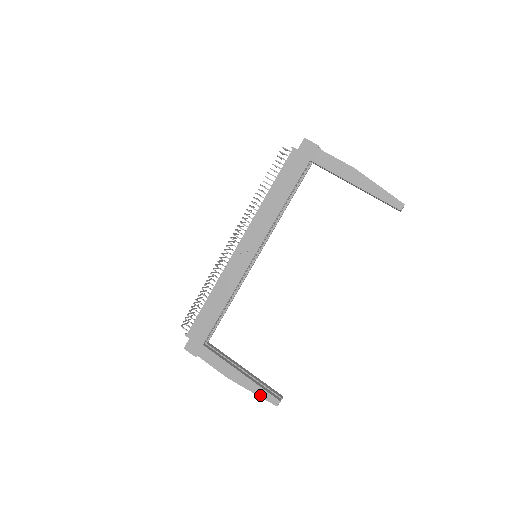
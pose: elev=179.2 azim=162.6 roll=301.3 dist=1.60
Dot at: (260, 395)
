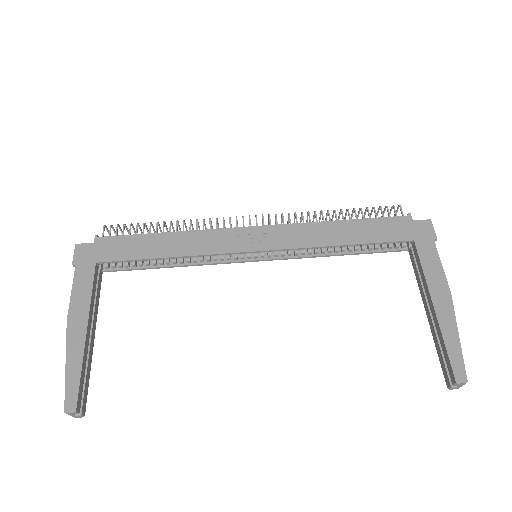
Dot at: (68, 378)
